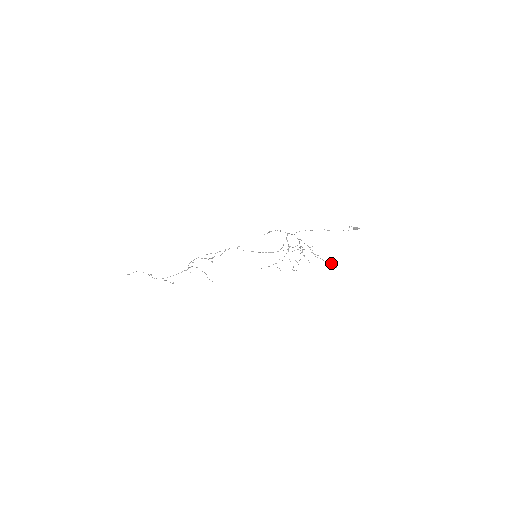
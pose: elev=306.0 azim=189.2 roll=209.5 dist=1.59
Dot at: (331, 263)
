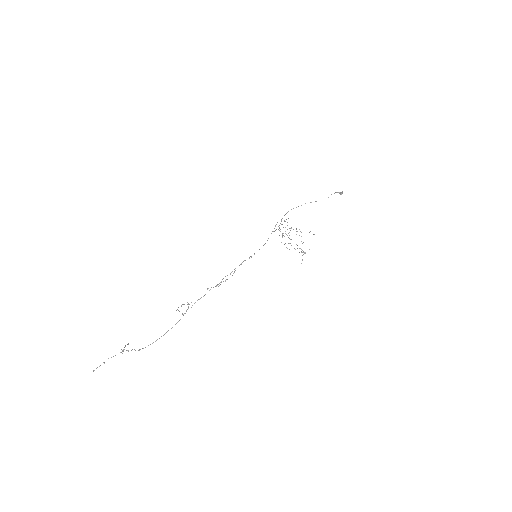
Dot at: (309, 232)
